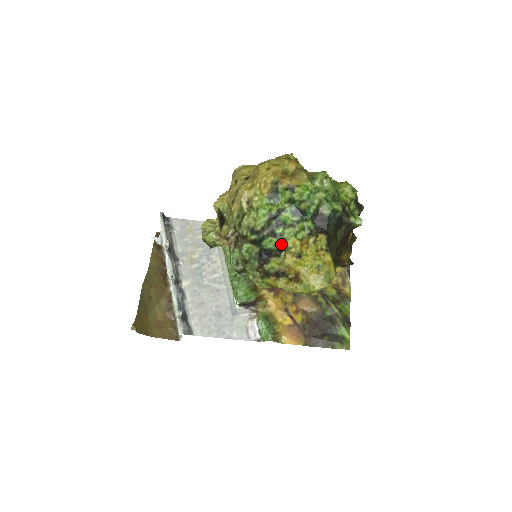
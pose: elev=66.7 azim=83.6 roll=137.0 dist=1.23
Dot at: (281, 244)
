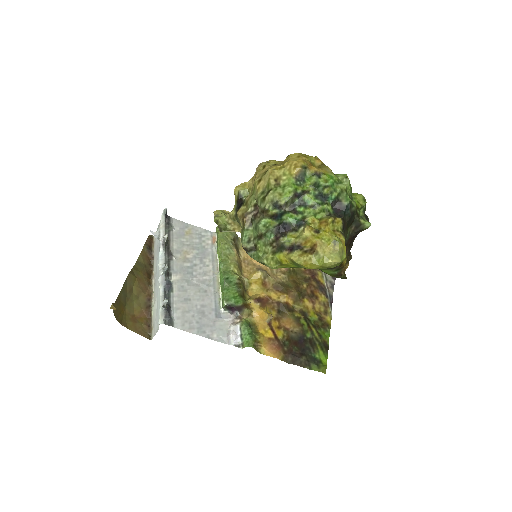
Dot at: (301, 220)
